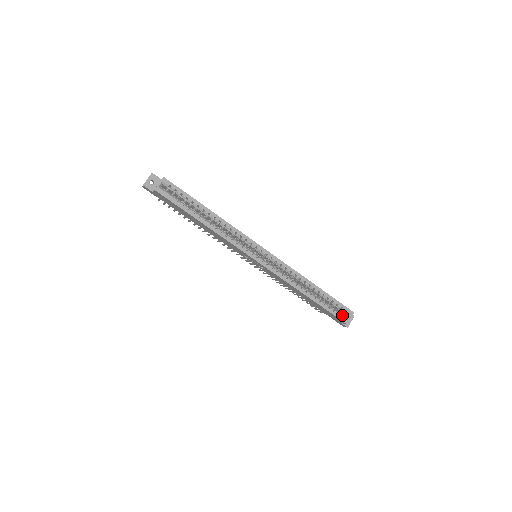
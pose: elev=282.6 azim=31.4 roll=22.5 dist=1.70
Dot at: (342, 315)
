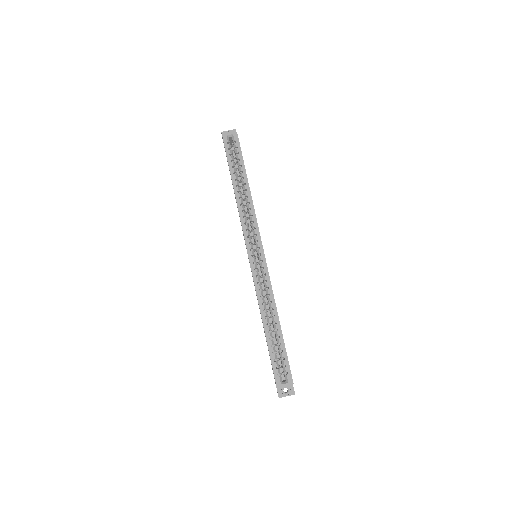
Dot at: occluded
